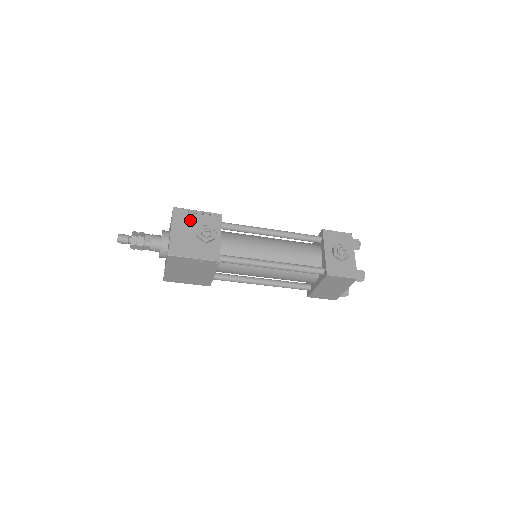
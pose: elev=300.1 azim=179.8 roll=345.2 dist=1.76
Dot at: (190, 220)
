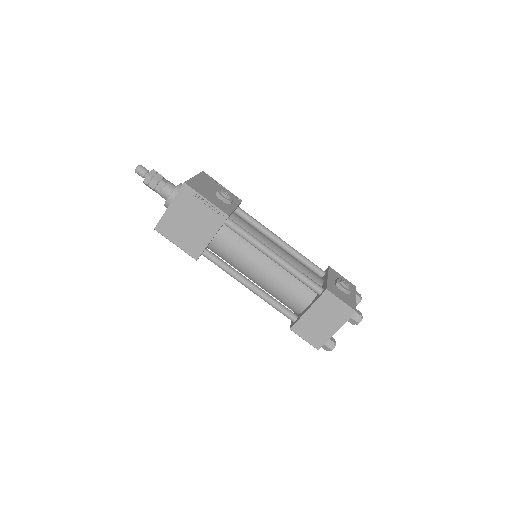
Dot at: (214, 184)
